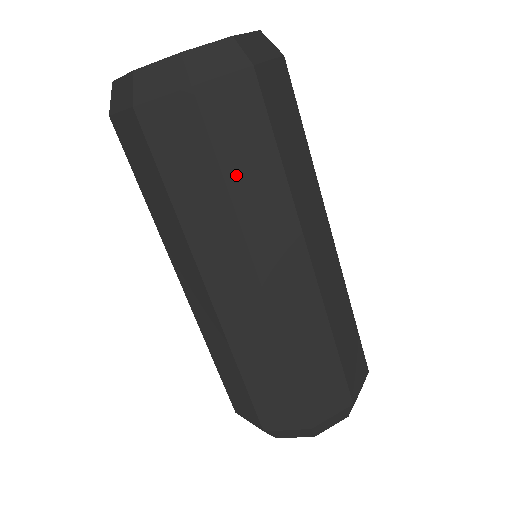
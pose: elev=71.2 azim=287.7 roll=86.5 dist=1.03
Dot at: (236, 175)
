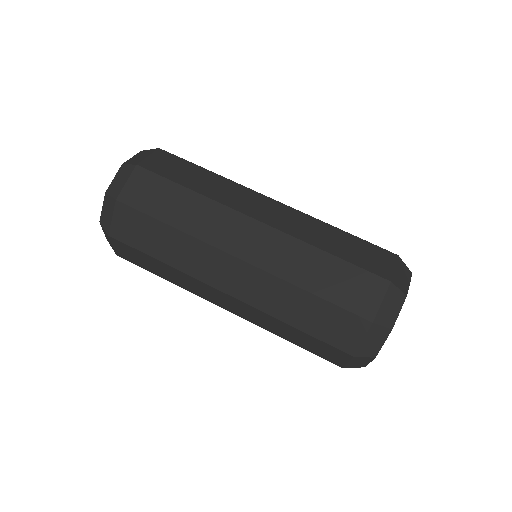
Dot at: (191, 184)
